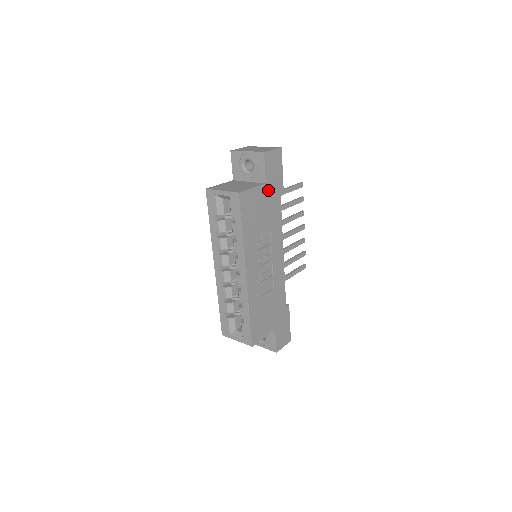
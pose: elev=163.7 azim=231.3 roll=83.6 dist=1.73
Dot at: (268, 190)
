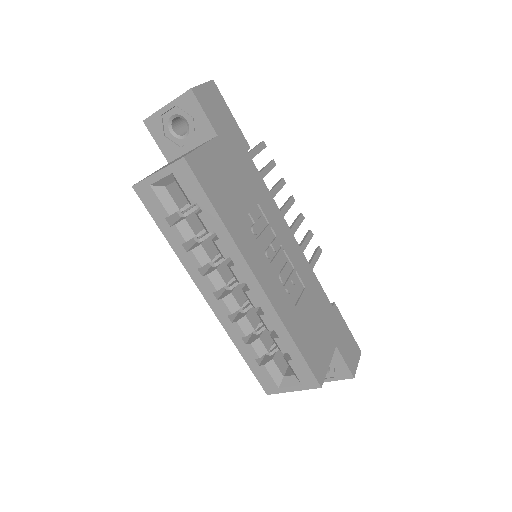
Dot at: (225, 145)
